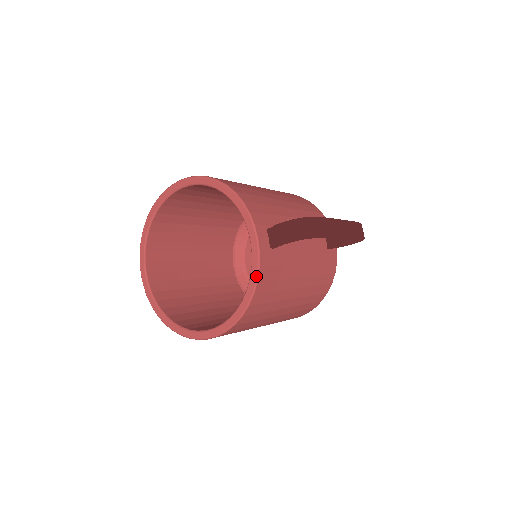
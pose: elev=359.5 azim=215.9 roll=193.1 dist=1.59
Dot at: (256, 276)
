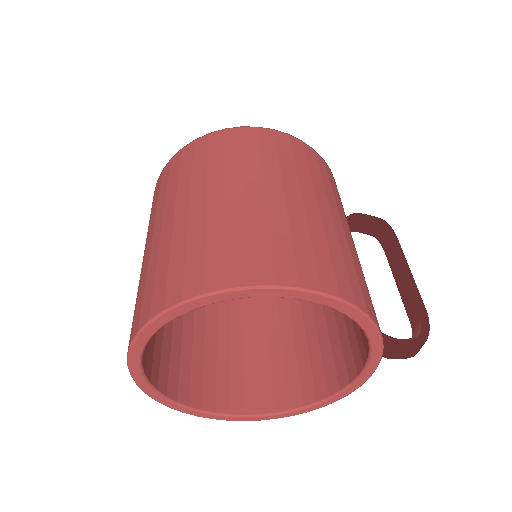
Dot at: occluded
